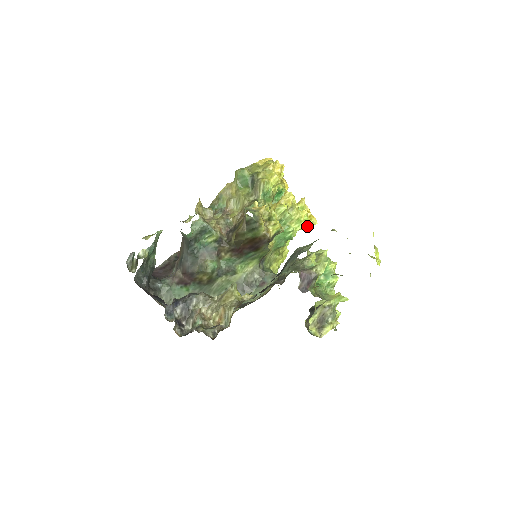
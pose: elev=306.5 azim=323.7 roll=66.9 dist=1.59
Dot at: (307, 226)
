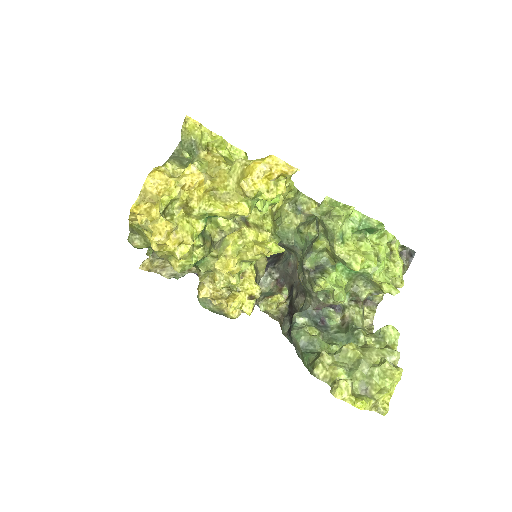
Dot at: (286, 179)
